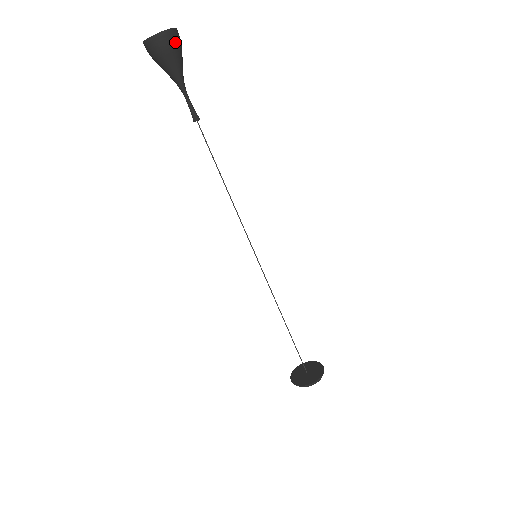
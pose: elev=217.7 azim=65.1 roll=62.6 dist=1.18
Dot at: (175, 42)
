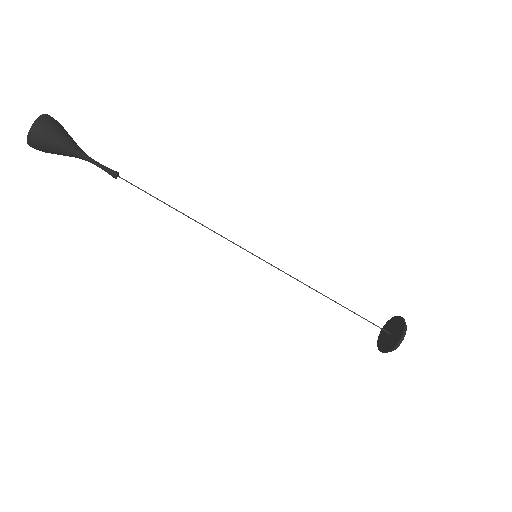
Dot at: (42, 136)
